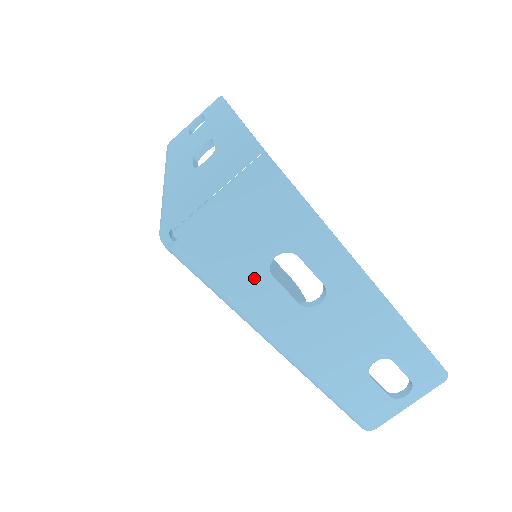
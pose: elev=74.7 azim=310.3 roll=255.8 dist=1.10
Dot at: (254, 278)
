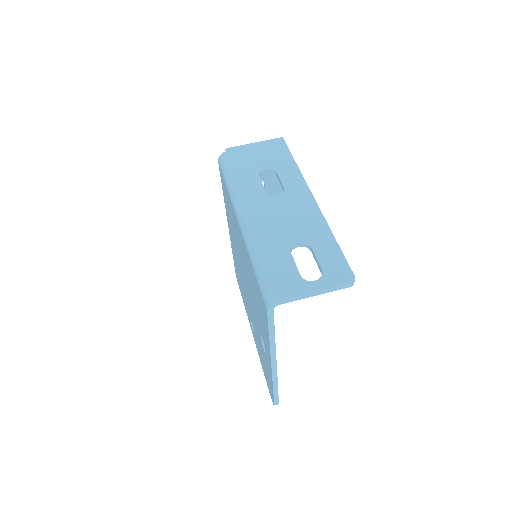
Dot at: (250, 174)
